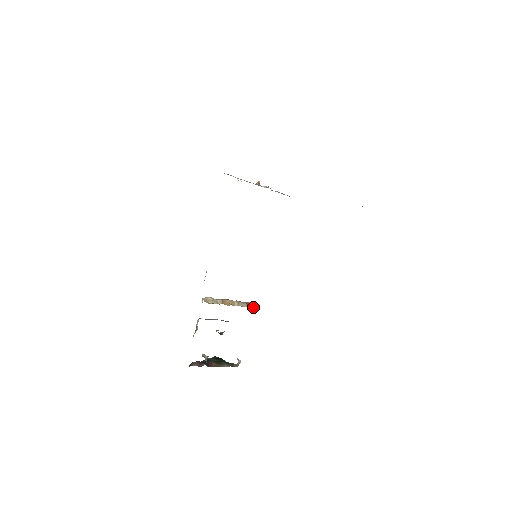
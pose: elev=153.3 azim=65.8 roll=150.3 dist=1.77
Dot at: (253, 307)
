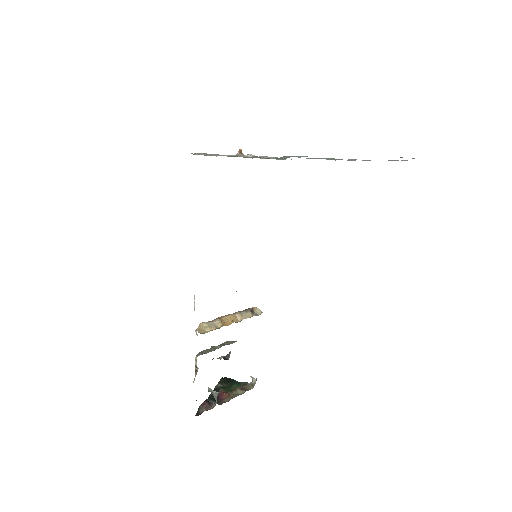
Dot at: (259, 313)
